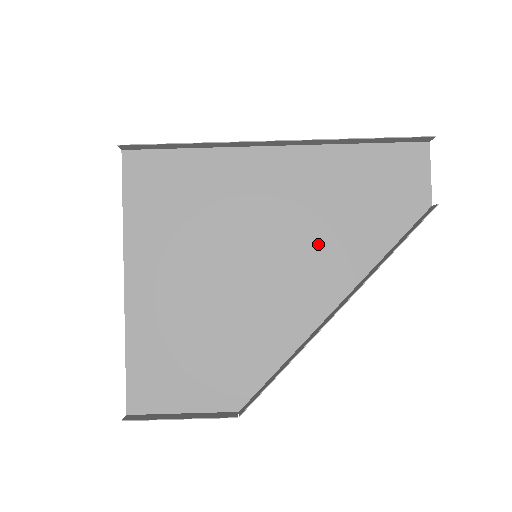
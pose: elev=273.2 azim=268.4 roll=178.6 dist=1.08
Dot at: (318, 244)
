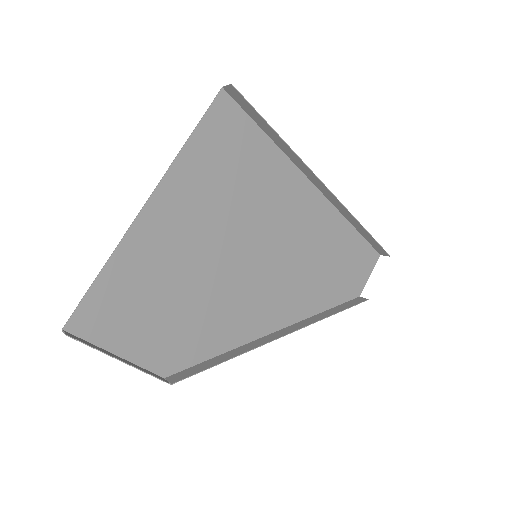
Dot at: (295, 276)
